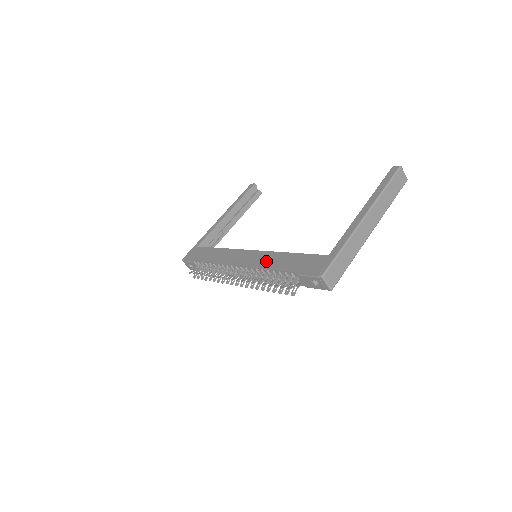
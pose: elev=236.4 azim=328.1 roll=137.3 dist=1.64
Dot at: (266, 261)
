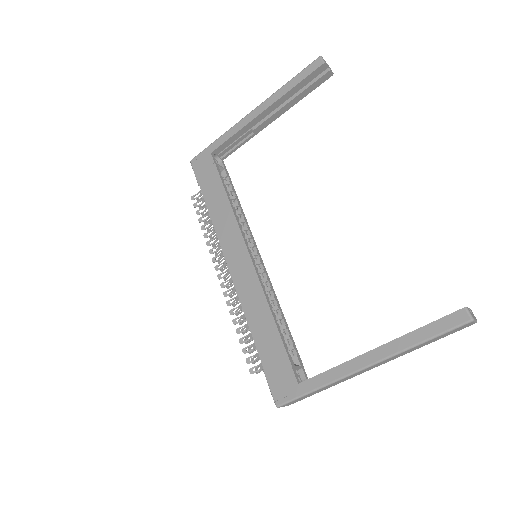
Dot at: (251, 302)
